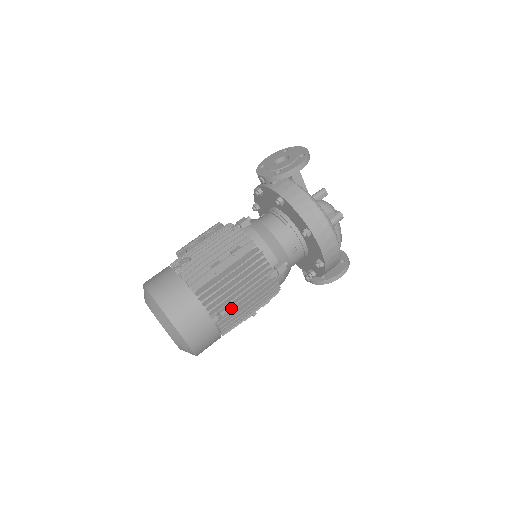
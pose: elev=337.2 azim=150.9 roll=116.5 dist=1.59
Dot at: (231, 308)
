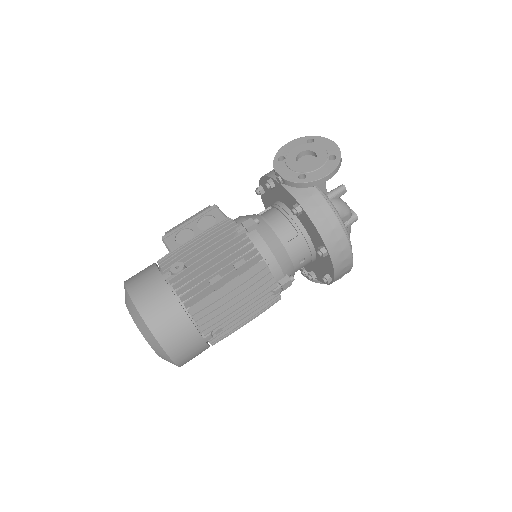
Dot at: occluded
